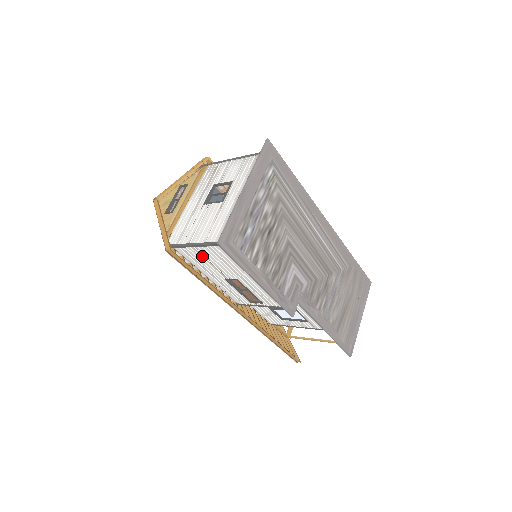
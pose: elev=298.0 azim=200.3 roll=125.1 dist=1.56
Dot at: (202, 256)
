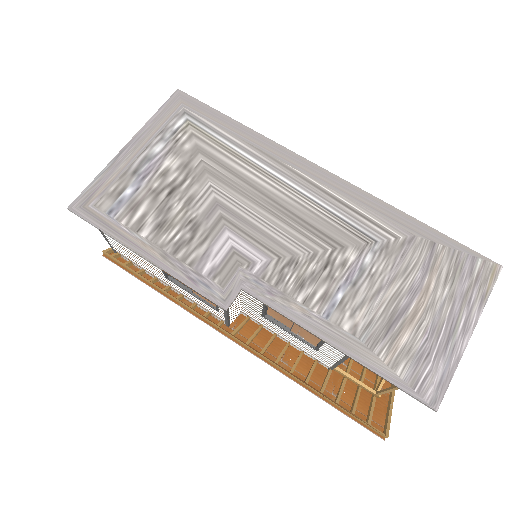
Dot at: (123, 248)
